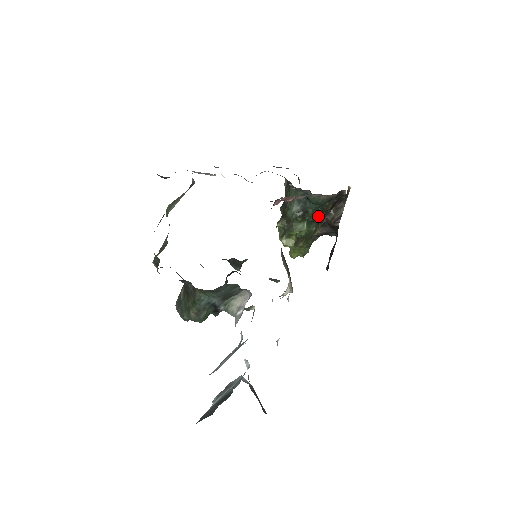
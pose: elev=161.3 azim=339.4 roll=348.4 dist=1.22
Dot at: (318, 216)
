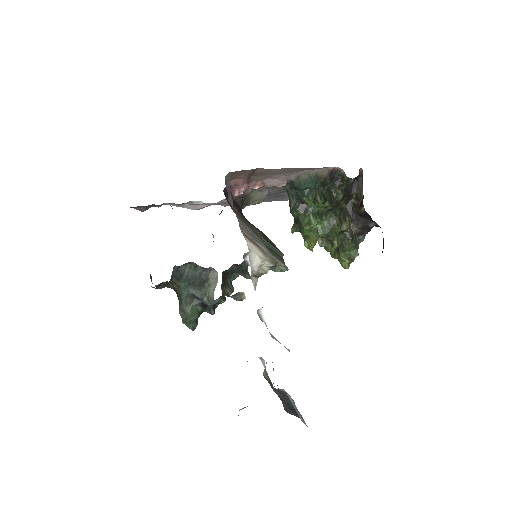
Dot at: (317, 201)
